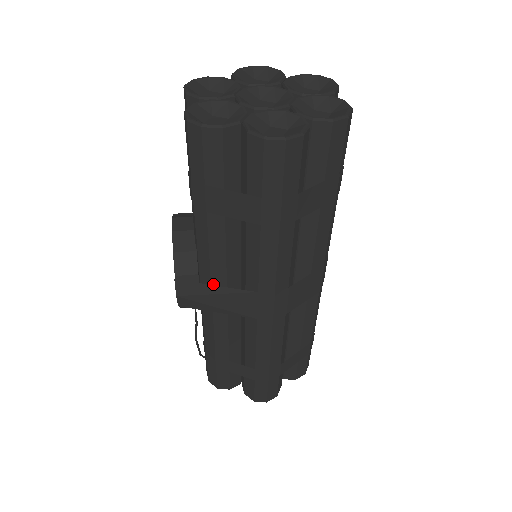
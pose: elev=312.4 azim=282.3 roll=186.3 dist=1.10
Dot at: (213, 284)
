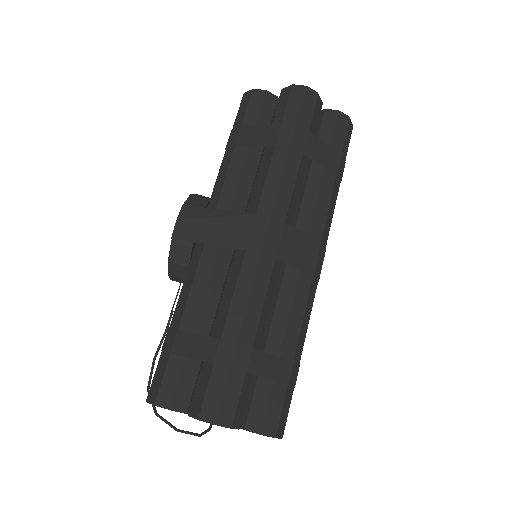
Dot at: occluded
